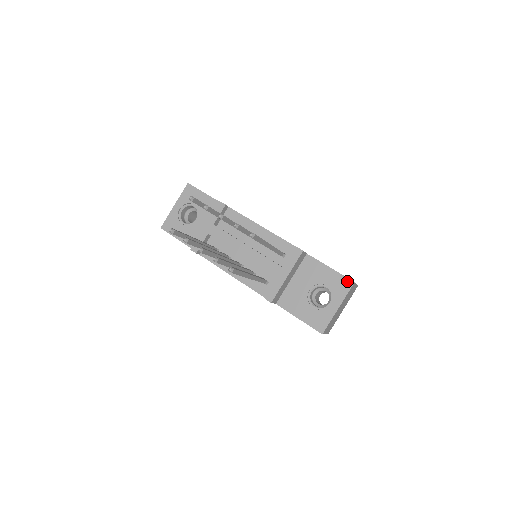
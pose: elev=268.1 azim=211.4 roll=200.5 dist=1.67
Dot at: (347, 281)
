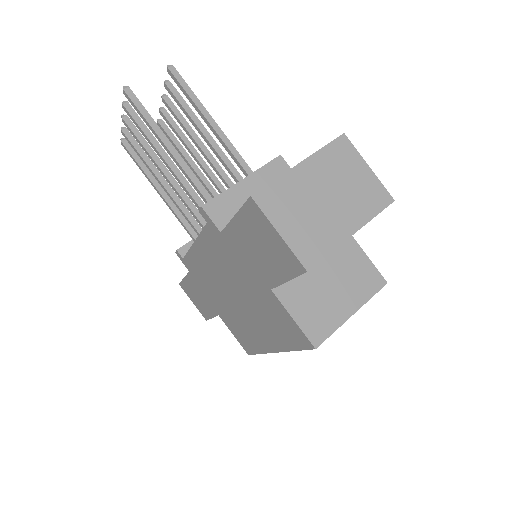
Dot at: occluded
